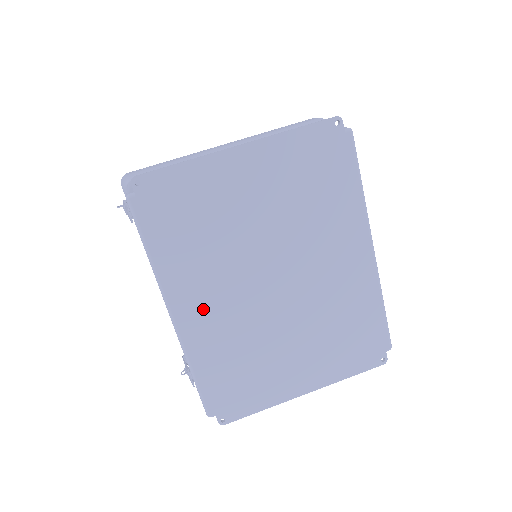
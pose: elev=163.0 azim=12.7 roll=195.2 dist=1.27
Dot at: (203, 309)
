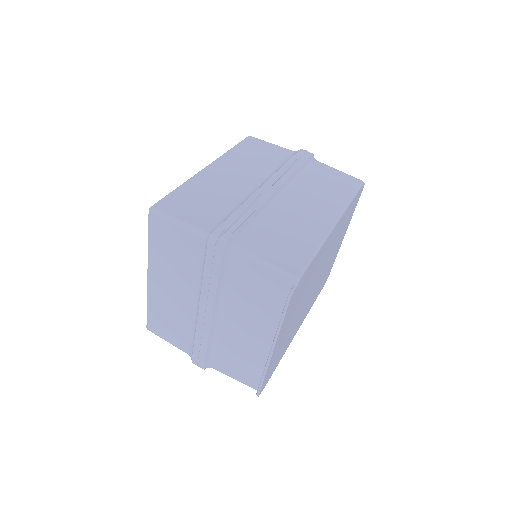
Dot at: occluded
